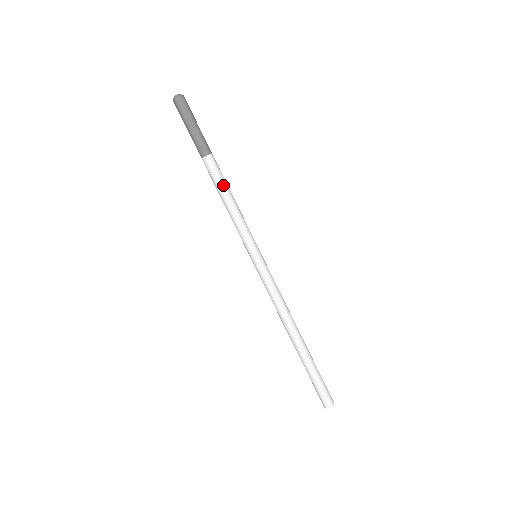
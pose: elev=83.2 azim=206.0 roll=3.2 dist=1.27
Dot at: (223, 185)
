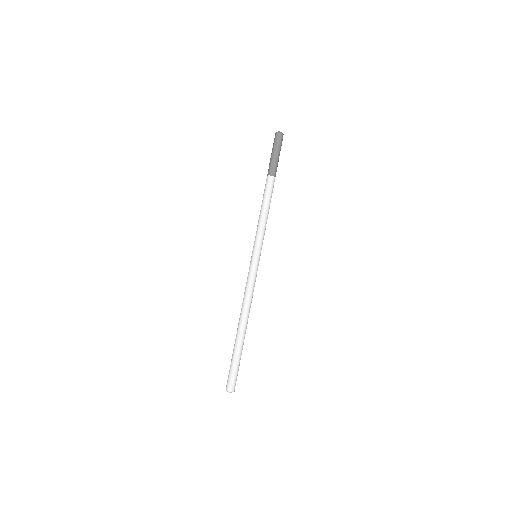
Dot at: (269, 199)
